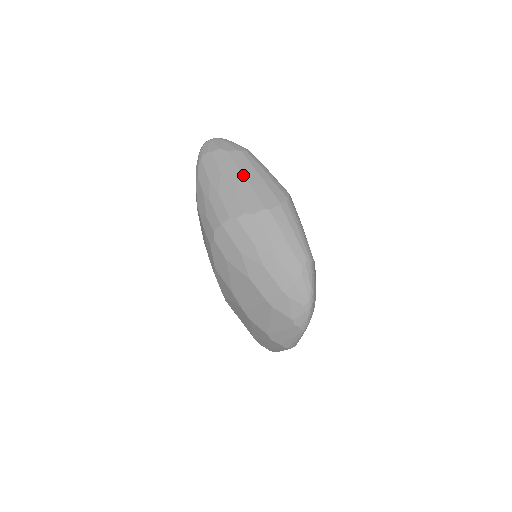
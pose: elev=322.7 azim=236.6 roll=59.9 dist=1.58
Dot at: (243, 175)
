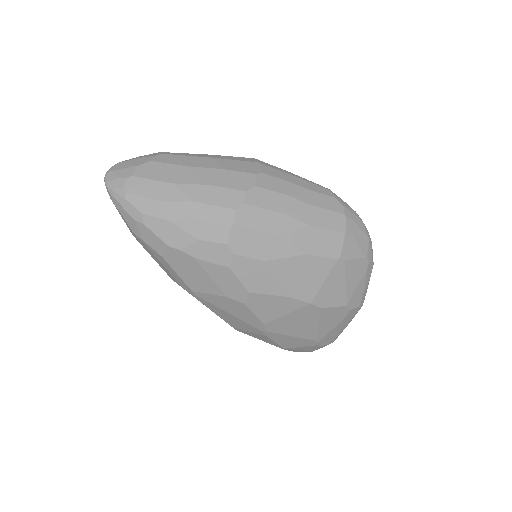
Dot at: (196, 167)
